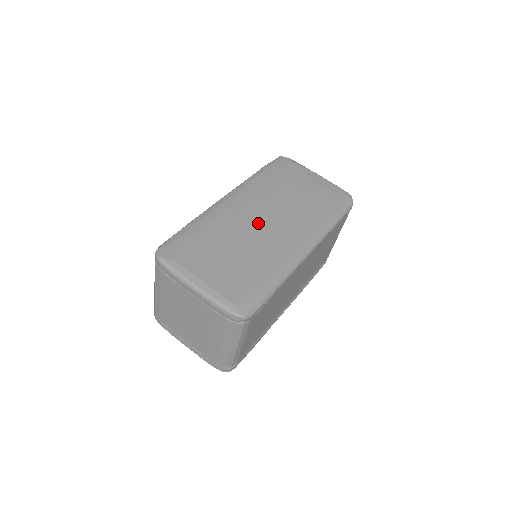
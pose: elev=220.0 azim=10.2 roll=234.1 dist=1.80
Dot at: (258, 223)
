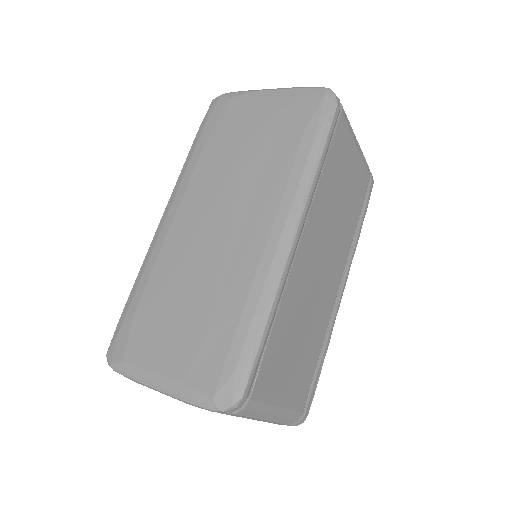
Dot at: (208, 234)
